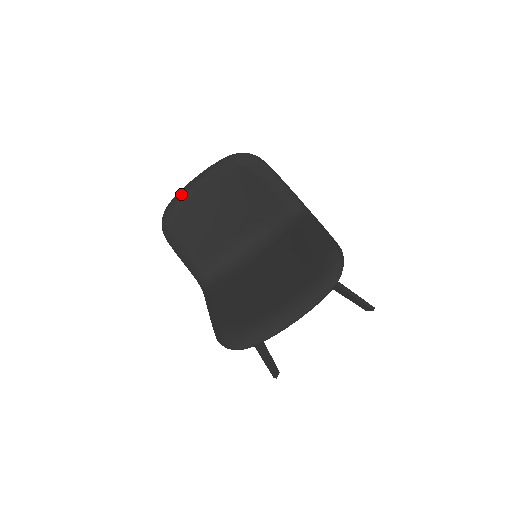
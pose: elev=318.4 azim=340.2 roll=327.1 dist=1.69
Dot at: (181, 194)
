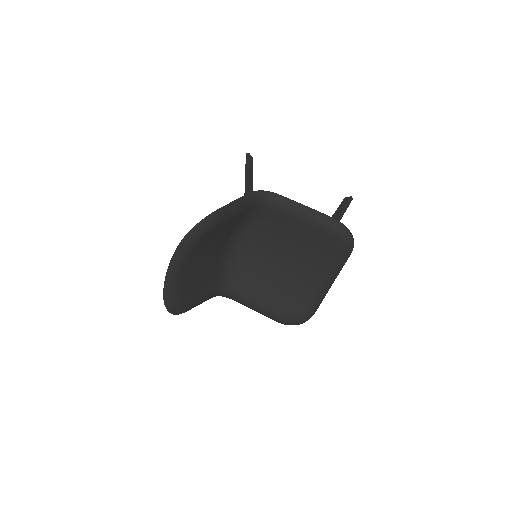
Dot at: (169, 290)
